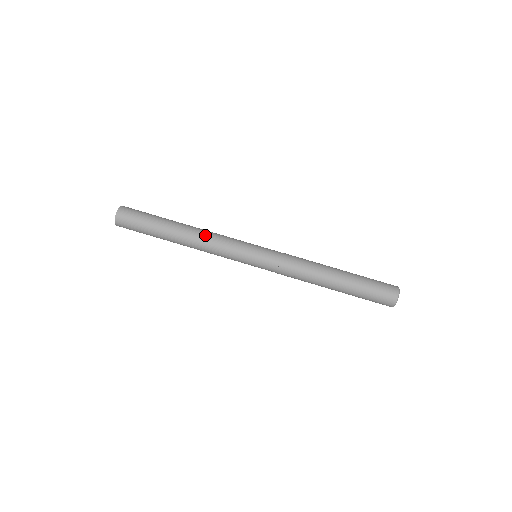
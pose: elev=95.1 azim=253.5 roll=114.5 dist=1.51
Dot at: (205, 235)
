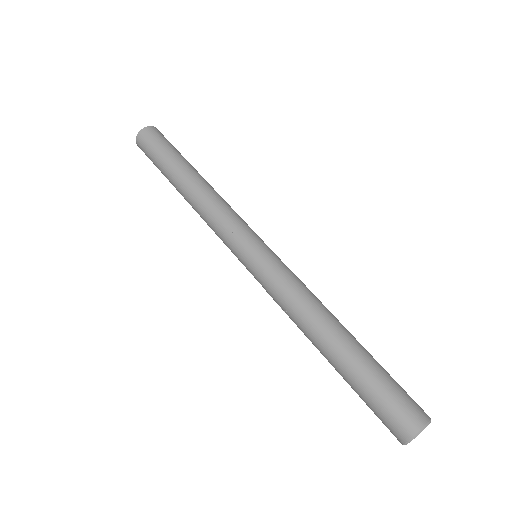
Dot at: (209, 198)
